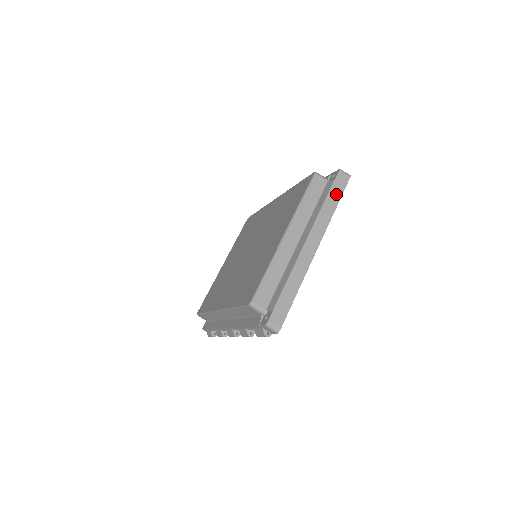
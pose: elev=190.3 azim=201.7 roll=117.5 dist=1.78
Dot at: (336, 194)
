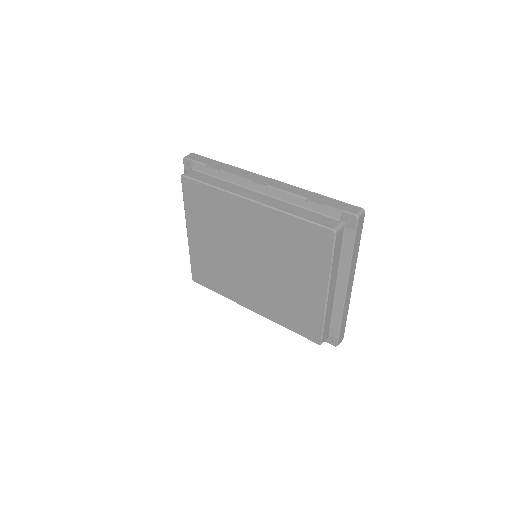
Dot at: (358, 238)
